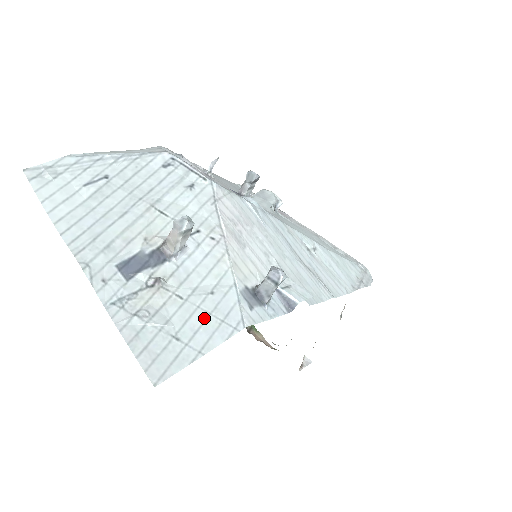
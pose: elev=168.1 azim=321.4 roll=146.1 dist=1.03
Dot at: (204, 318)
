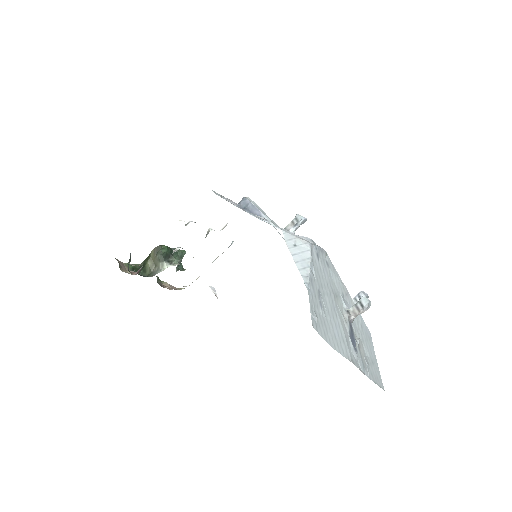
Dot at: (368, 343)
